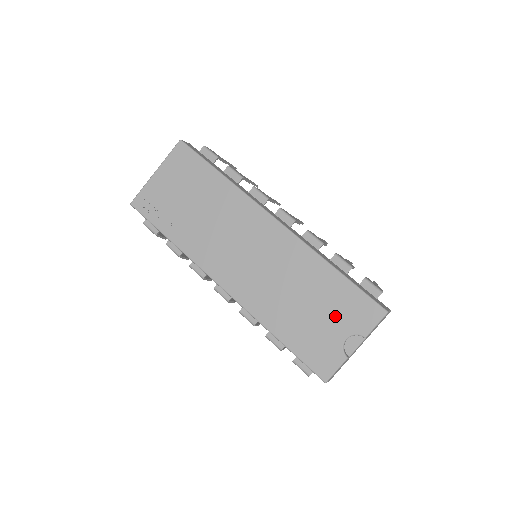
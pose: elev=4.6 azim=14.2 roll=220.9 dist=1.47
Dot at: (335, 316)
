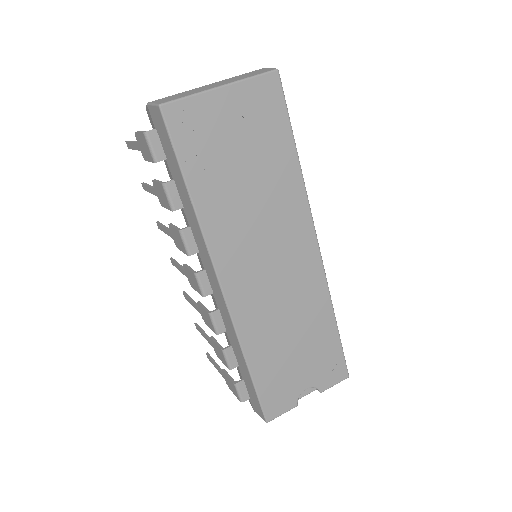
Dot at: (311, 366)
